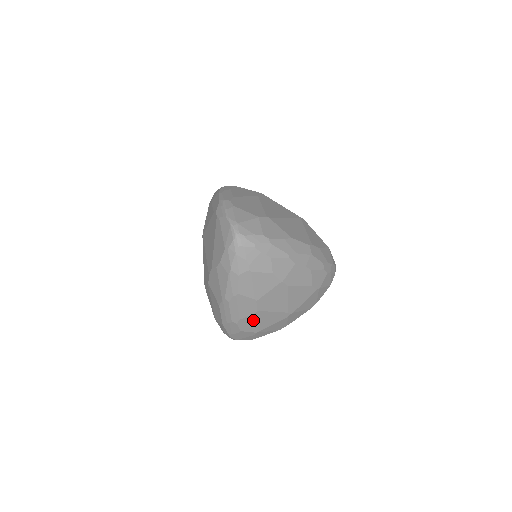
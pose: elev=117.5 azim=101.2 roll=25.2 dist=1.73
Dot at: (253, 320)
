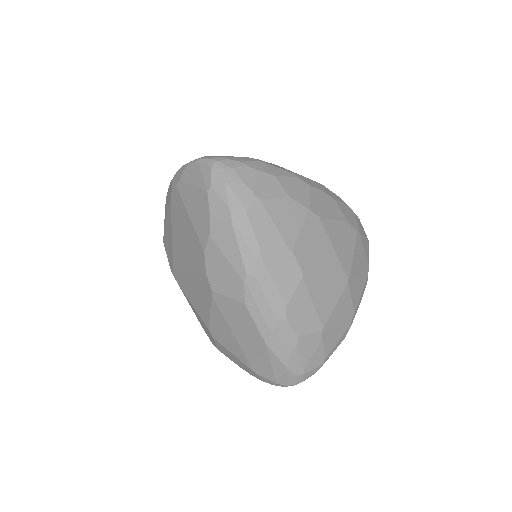
Dot at: (305, 299)
